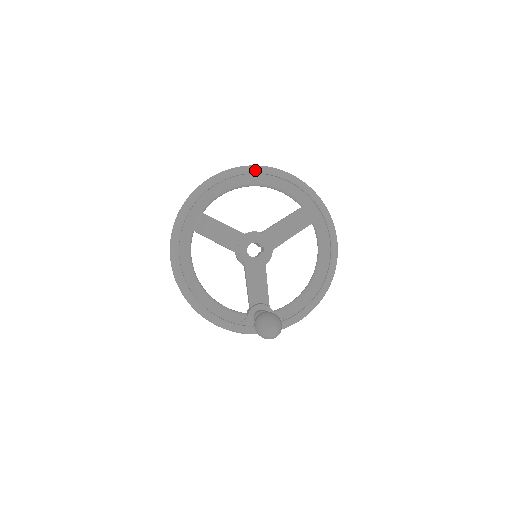
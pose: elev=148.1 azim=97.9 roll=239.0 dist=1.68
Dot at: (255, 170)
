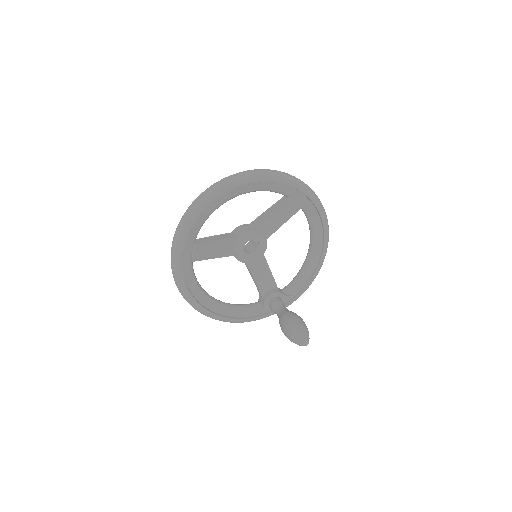
Dot at: (235, 185)
